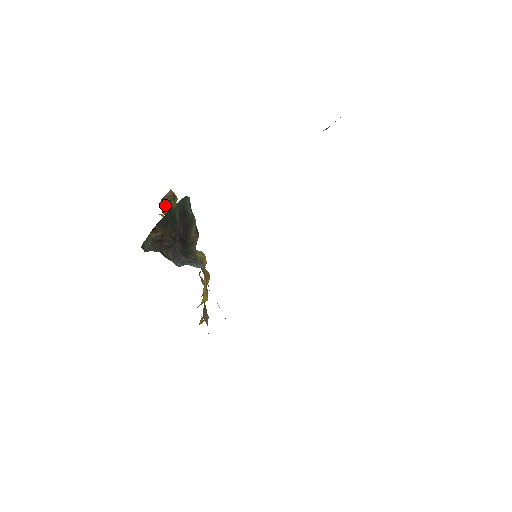
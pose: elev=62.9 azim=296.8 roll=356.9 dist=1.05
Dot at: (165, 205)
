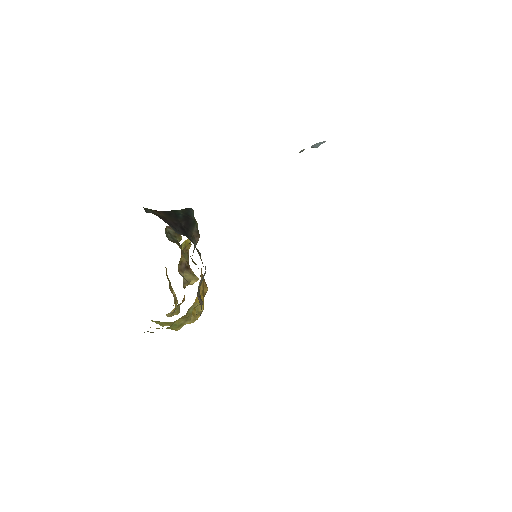
Dot at: (170, 233)
